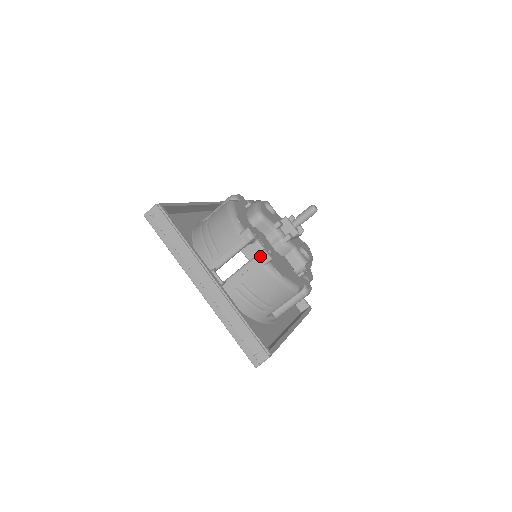
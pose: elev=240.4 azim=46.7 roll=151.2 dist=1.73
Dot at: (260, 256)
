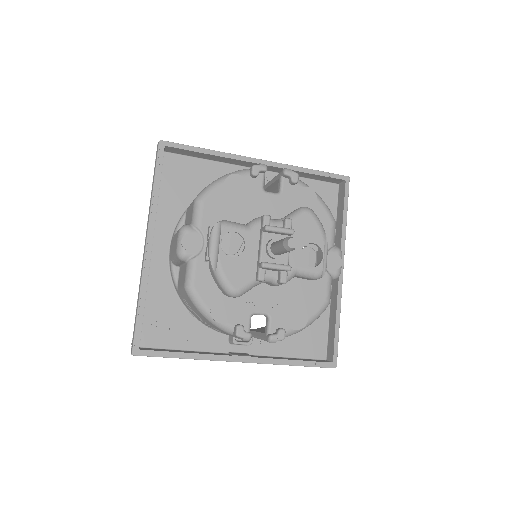
Dot at: occluded
